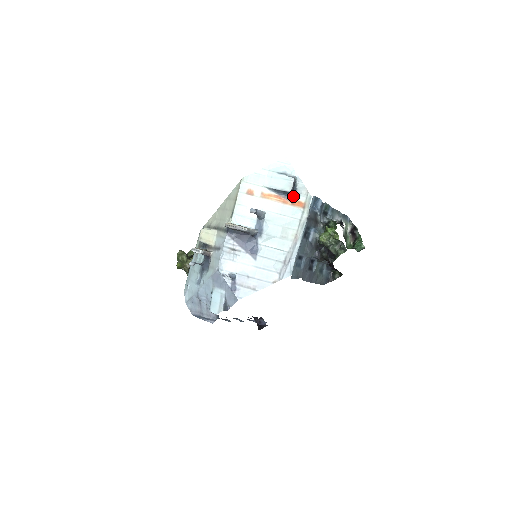
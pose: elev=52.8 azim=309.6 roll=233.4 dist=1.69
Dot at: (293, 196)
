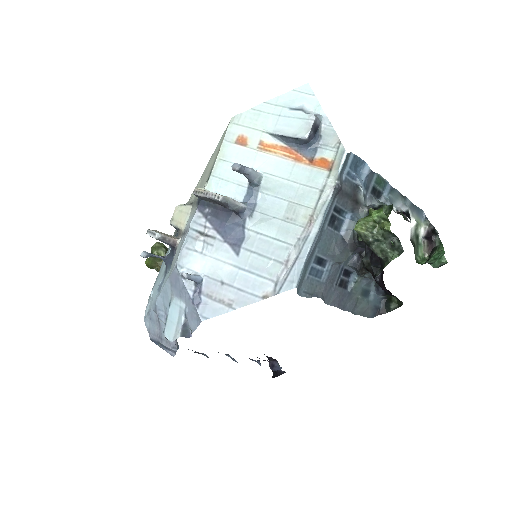
Dot at: (313, 149)
